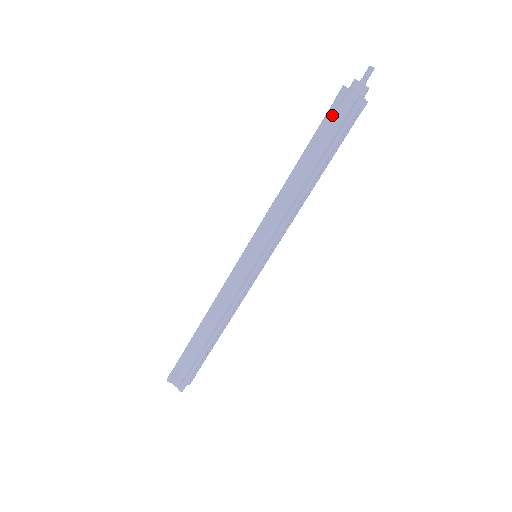
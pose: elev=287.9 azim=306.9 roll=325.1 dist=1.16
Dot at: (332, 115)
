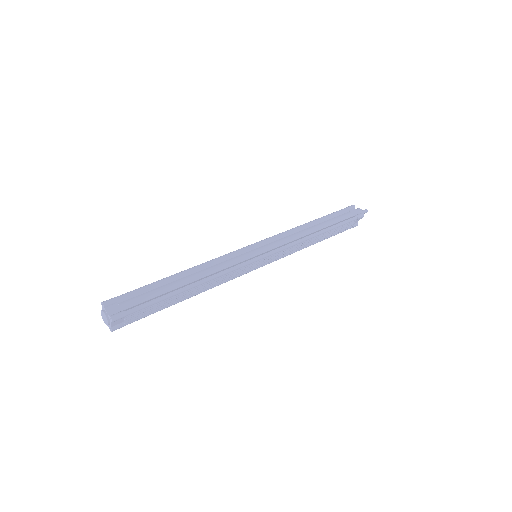
Dot at: (343, 212)
